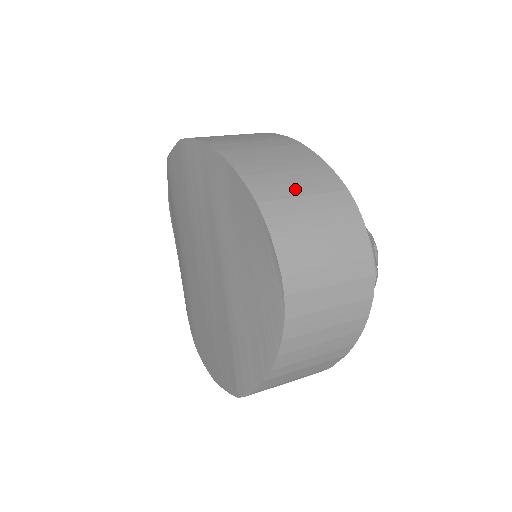
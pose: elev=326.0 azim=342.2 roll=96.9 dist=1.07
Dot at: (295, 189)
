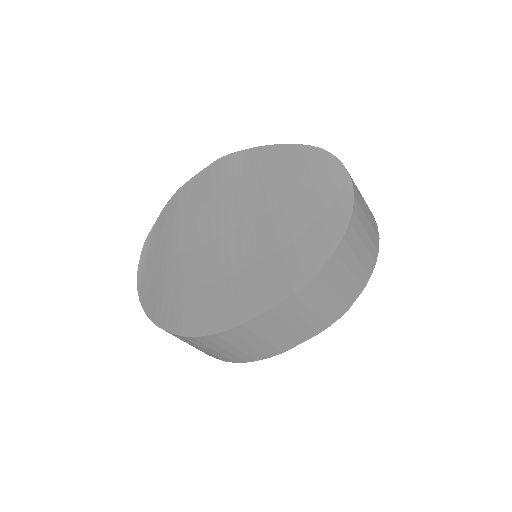
Dot at: occluded
